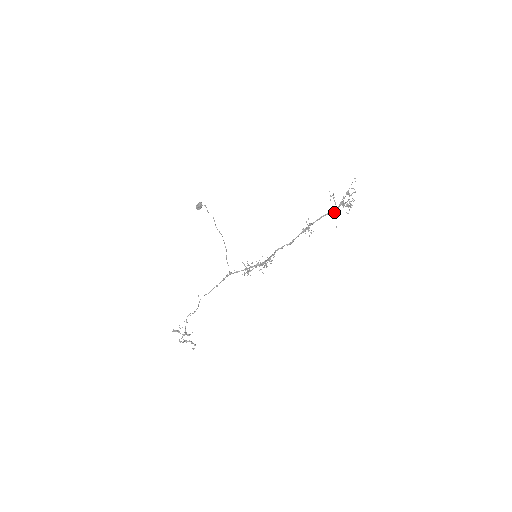
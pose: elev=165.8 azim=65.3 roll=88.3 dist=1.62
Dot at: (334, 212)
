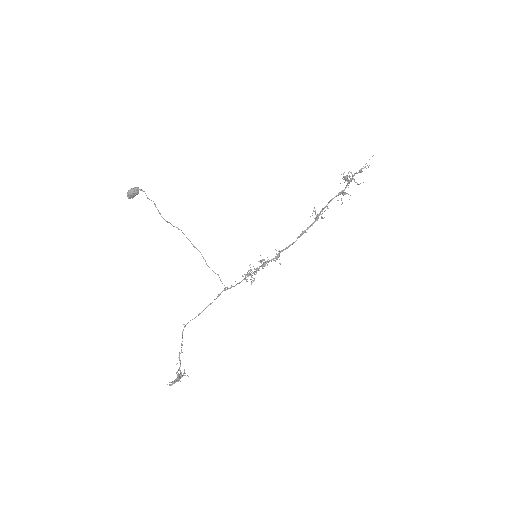
Dot at: (344, 192)
